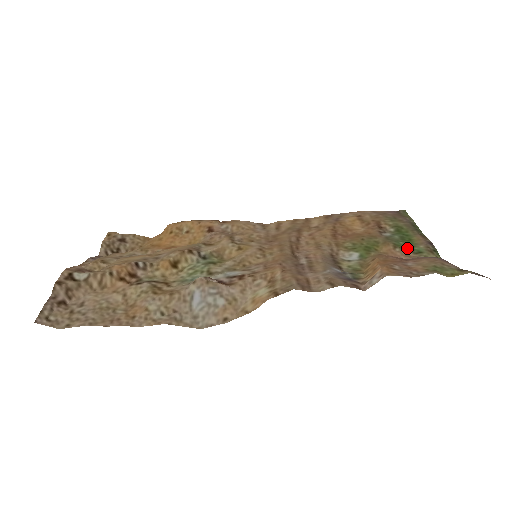
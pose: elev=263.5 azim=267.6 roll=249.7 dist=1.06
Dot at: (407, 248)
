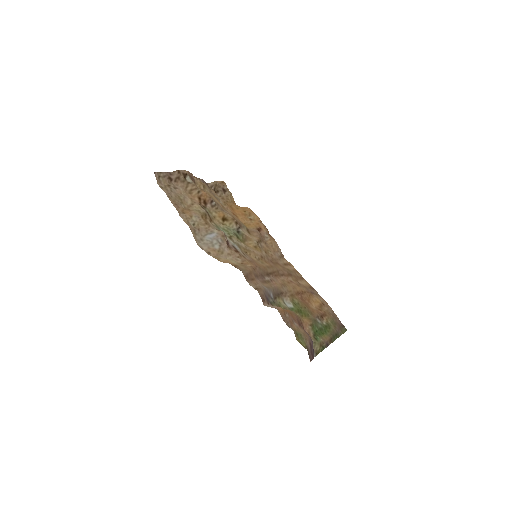
Dot at: (315, 332)
